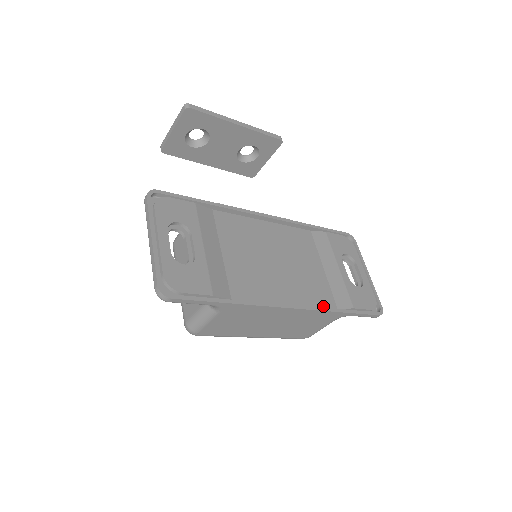
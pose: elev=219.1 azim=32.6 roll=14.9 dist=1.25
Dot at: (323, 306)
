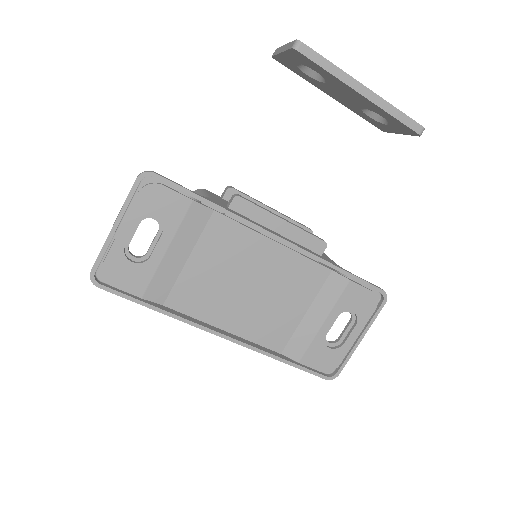
Dot at: (265, 346)
